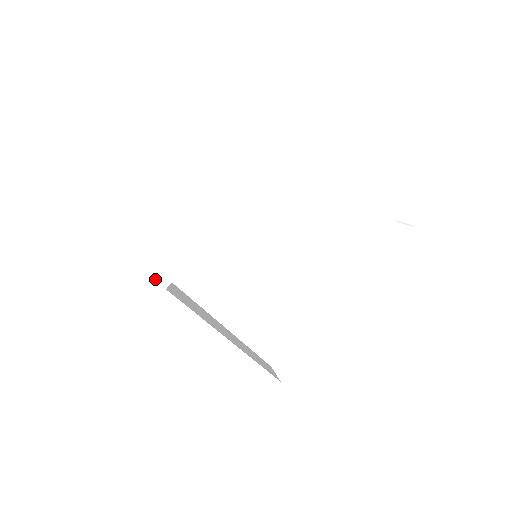
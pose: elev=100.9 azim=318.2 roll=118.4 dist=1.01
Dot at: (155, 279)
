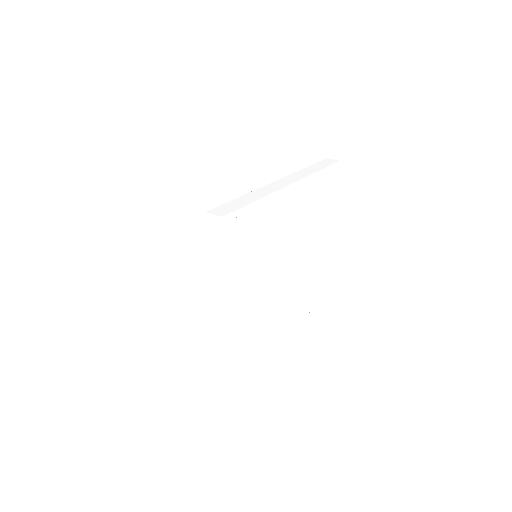
Dot at: (222, 213)
